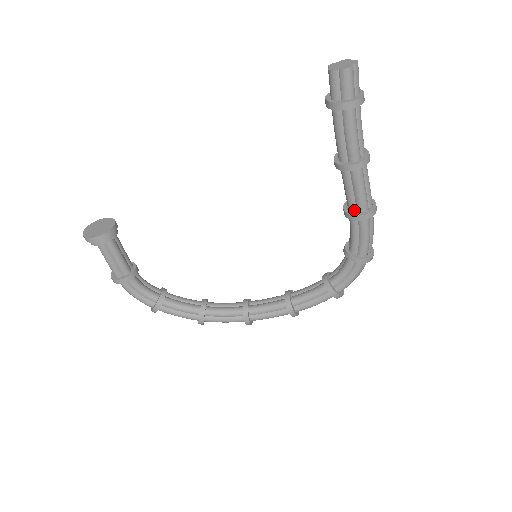
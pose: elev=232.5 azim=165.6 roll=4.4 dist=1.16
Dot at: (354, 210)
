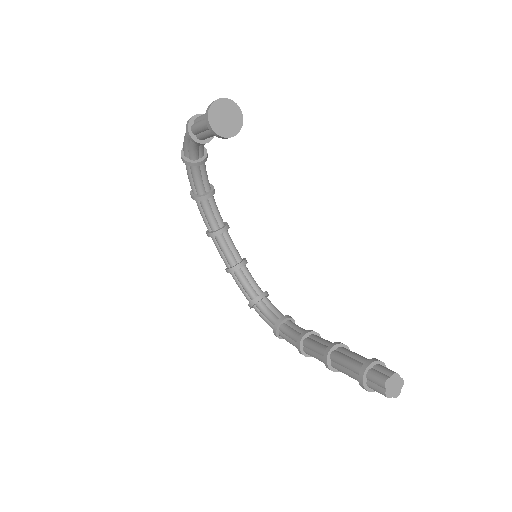
Dot at: (304, 345)
